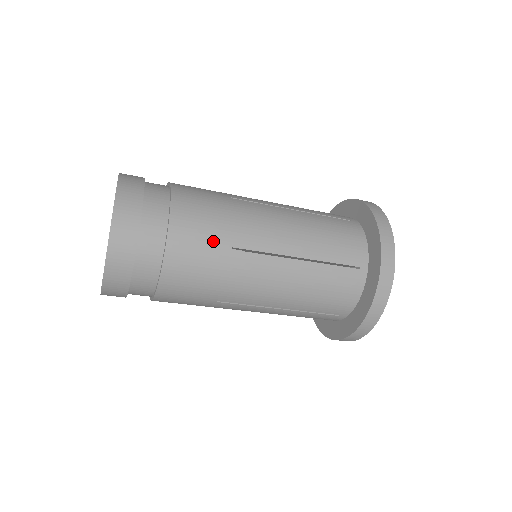
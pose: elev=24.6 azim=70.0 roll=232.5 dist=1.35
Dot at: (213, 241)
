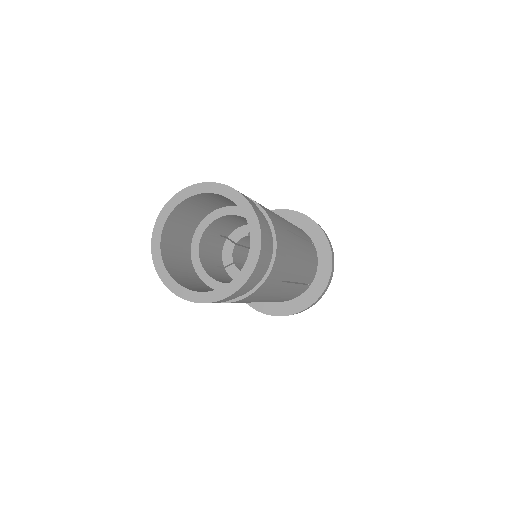
Dot at: (281, 225)
